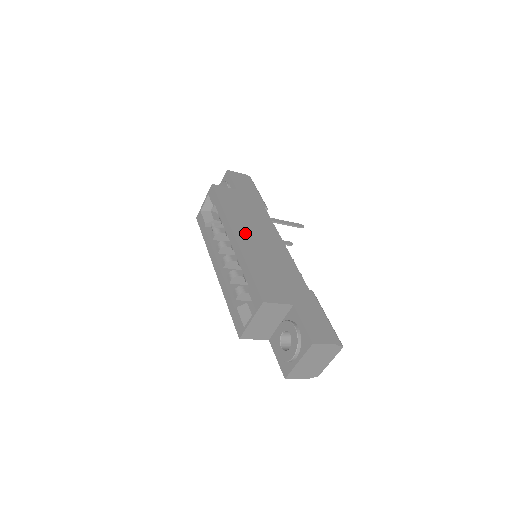
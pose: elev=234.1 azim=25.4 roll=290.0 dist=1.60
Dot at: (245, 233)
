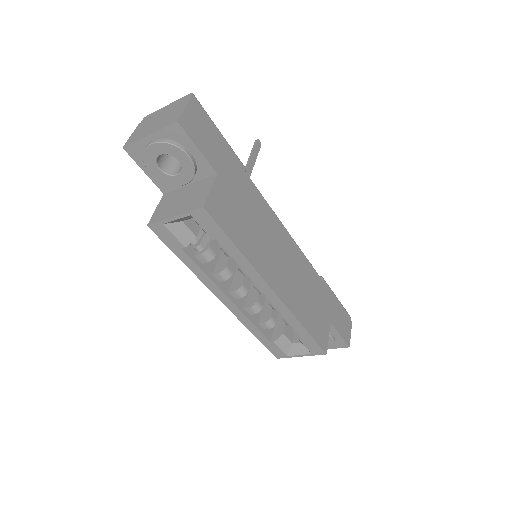
Dot at: (275, 272)
